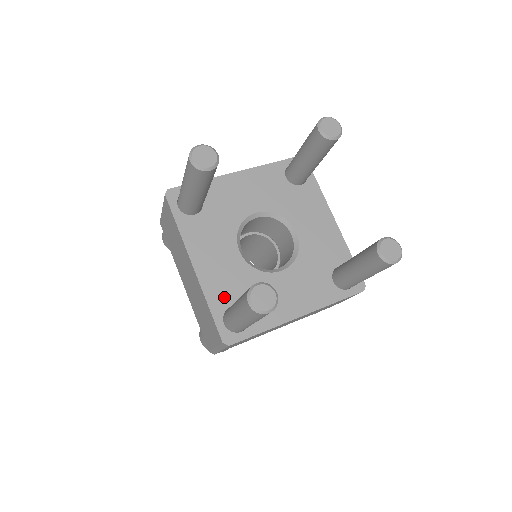
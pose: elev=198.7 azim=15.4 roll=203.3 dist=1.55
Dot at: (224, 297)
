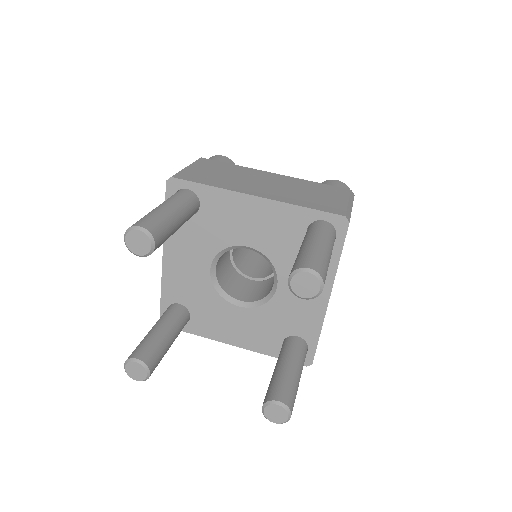
Dot at: (271, 343)
